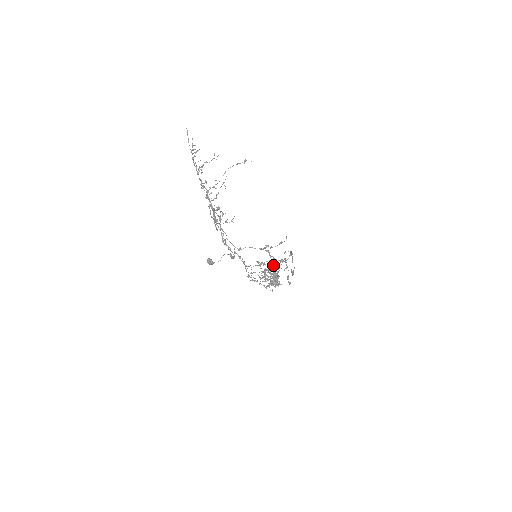
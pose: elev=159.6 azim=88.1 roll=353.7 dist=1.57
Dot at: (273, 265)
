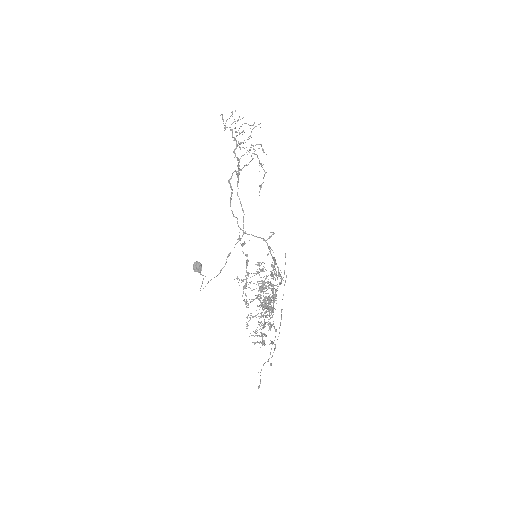
Dot at: occluded
